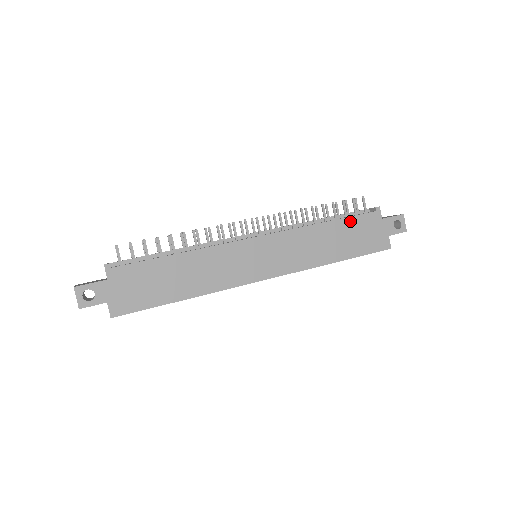
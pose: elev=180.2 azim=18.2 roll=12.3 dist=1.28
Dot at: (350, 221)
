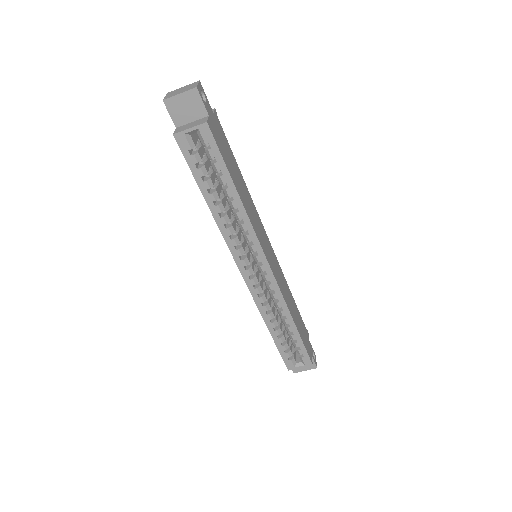
Dot at: (299, 315)
